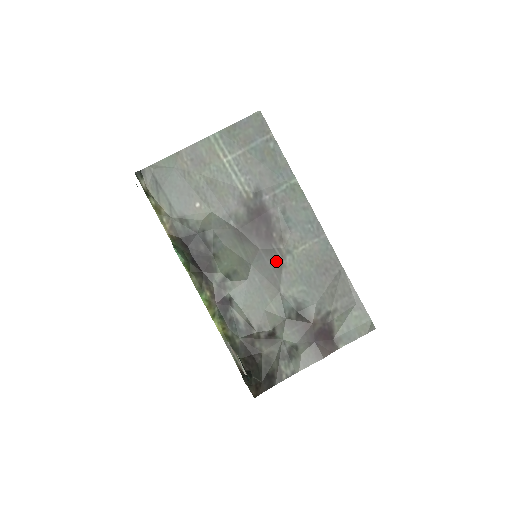
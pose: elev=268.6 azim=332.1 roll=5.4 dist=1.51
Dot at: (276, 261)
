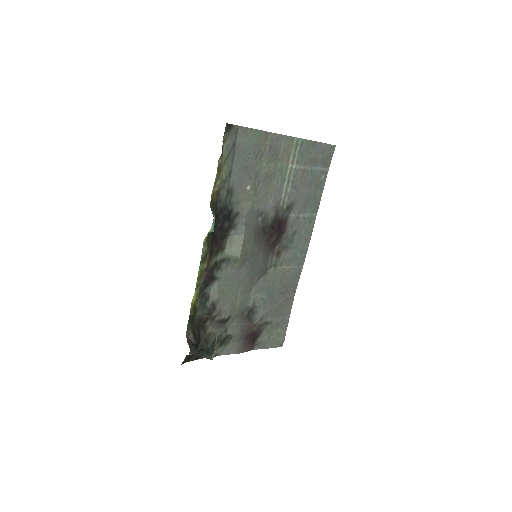
Dot at: (264, 267)
